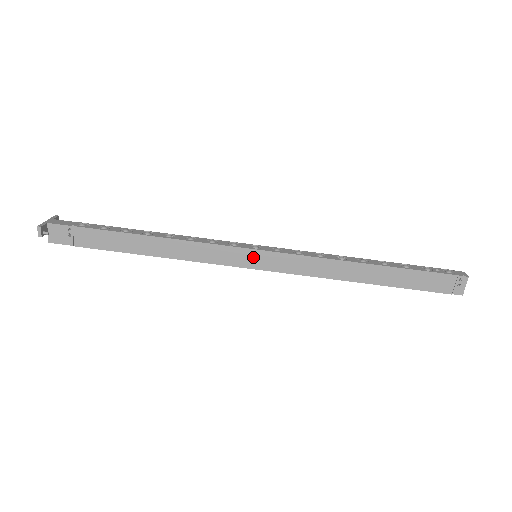
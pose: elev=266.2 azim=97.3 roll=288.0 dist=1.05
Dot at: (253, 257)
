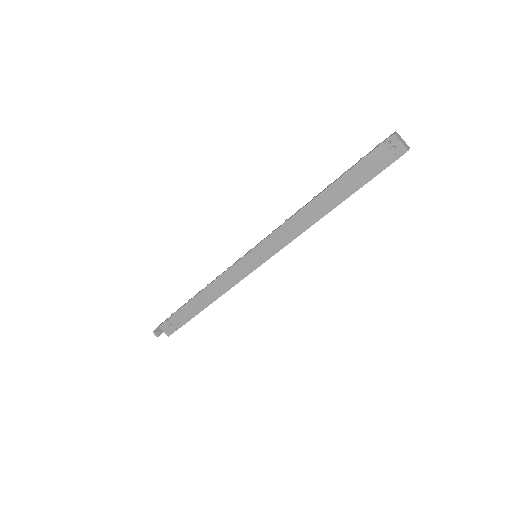
Dot at: (252, 259)
